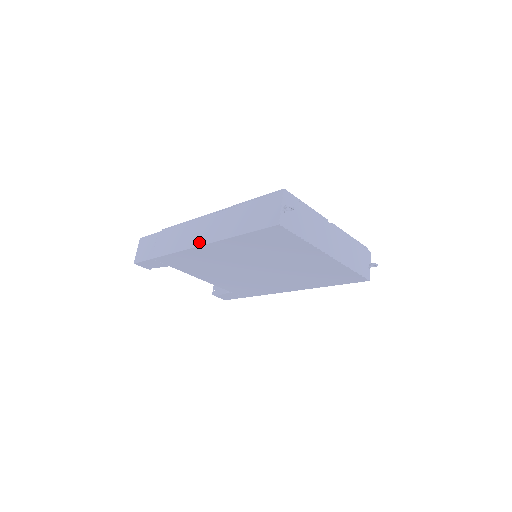
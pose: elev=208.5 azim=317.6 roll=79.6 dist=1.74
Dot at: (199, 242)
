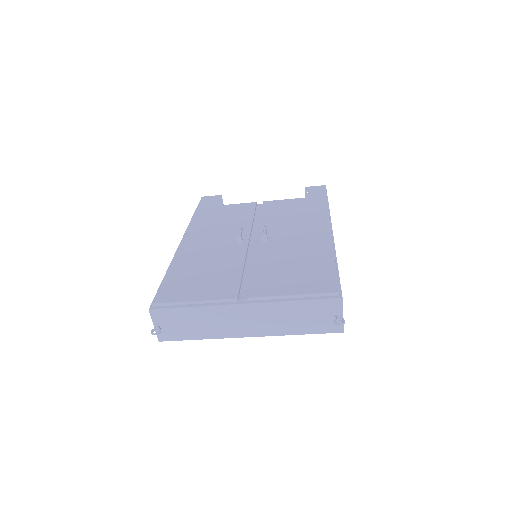
Dot at: occluded
